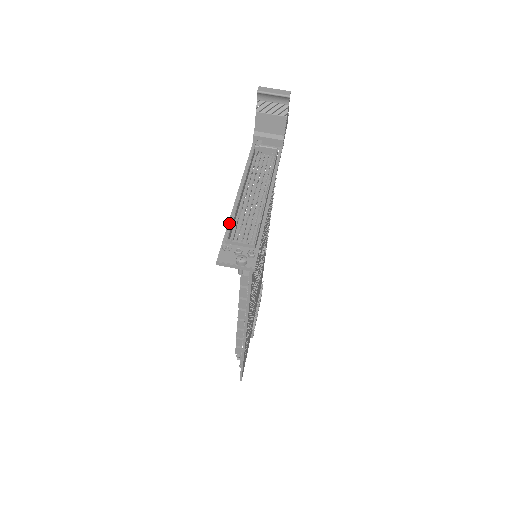
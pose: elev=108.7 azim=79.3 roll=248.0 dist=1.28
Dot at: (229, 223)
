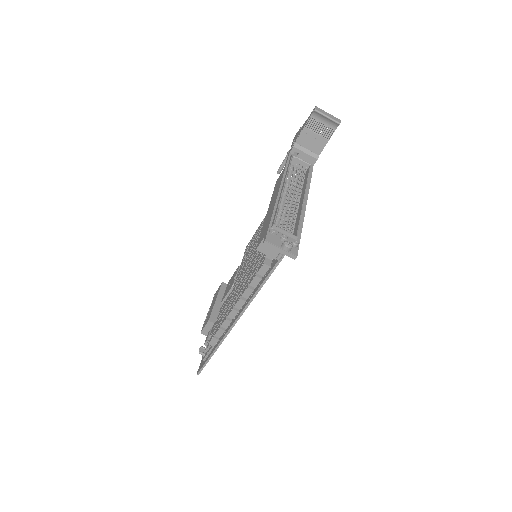
Dot at: (274, 212)
